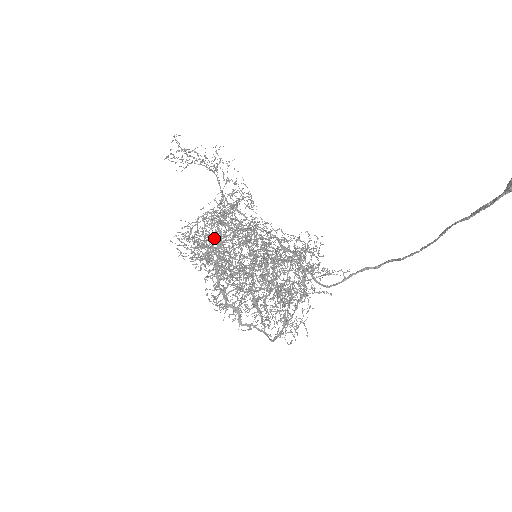
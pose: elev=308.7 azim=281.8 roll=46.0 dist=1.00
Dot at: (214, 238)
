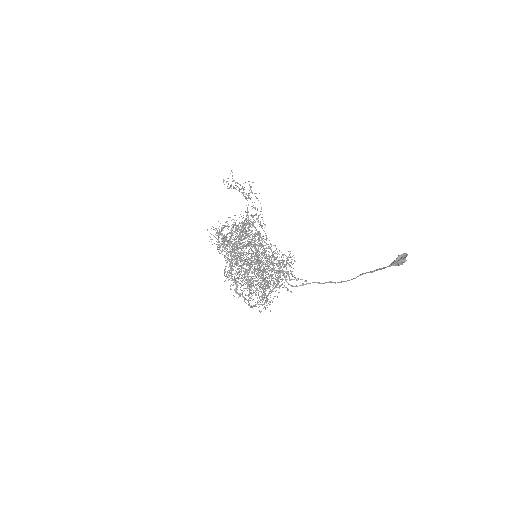
Dot at: (233, 237)
